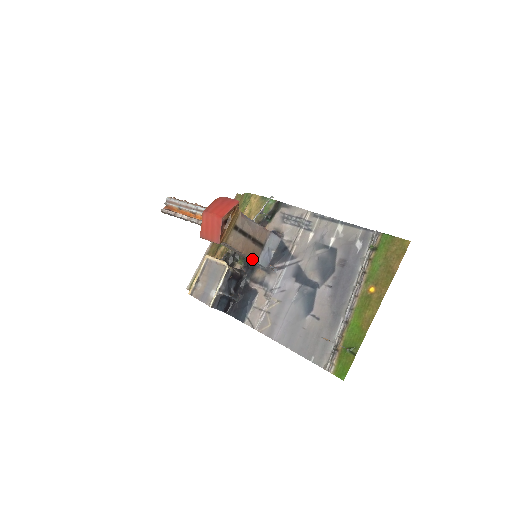
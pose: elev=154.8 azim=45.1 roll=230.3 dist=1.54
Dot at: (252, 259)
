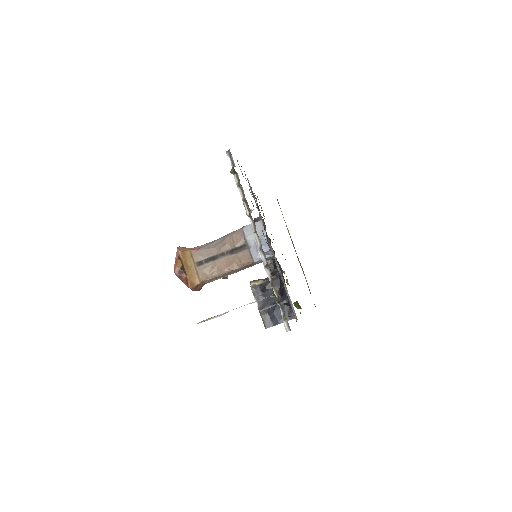
Dot at: (248, 265)
